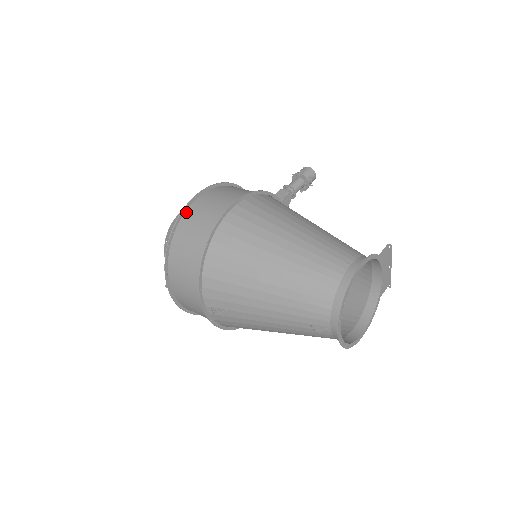
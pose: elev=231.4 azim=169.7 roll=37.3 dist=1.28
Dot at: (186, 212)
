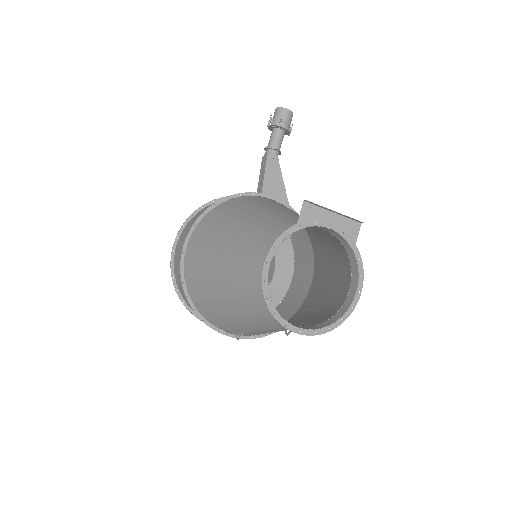
Dot at: (174, 269)
